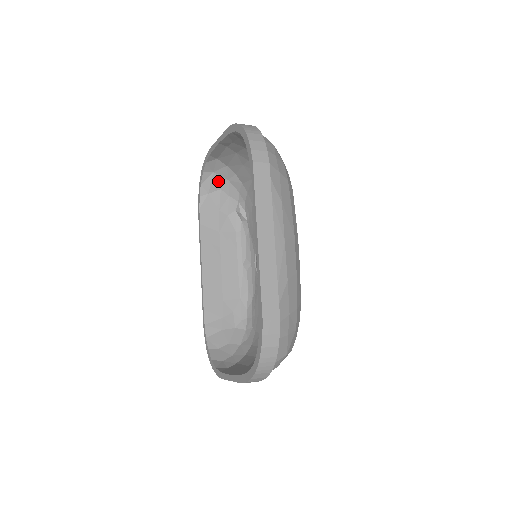
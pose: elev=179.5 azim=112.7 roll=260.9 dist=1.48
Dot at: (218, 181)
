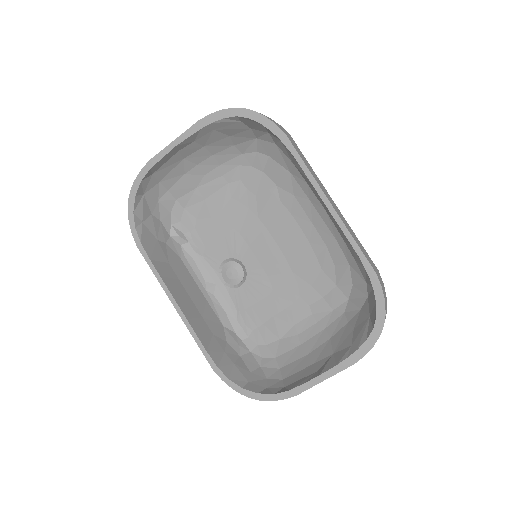
Dot at: (148, 204)
